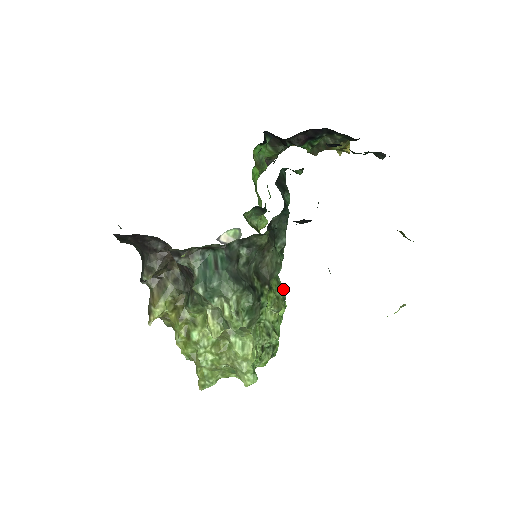
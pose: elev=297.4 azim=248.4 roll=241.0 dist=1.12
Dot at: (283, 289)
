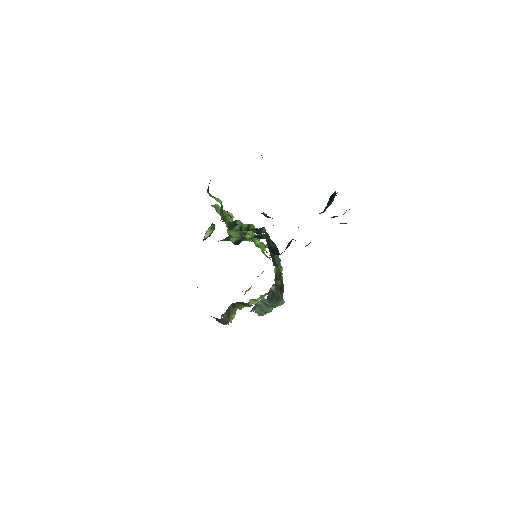
Dot at: occluded
